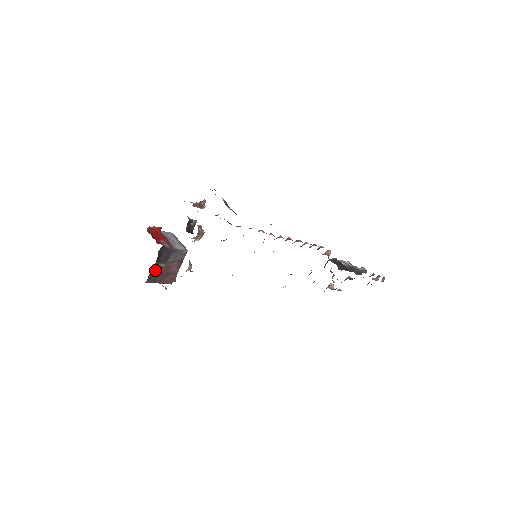
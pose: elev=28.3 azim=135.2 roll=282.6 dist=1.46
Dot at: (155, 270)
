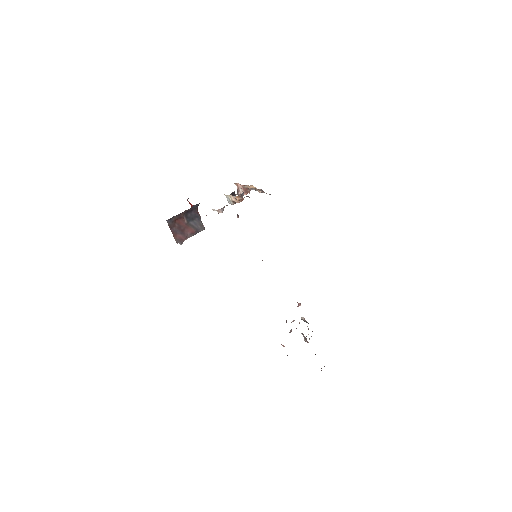
Dot at: (178, 219)
